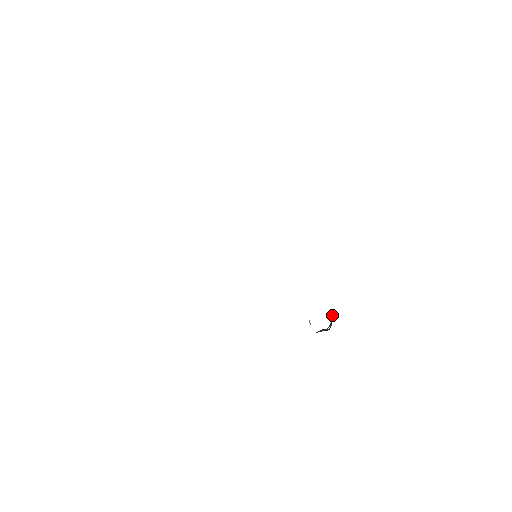
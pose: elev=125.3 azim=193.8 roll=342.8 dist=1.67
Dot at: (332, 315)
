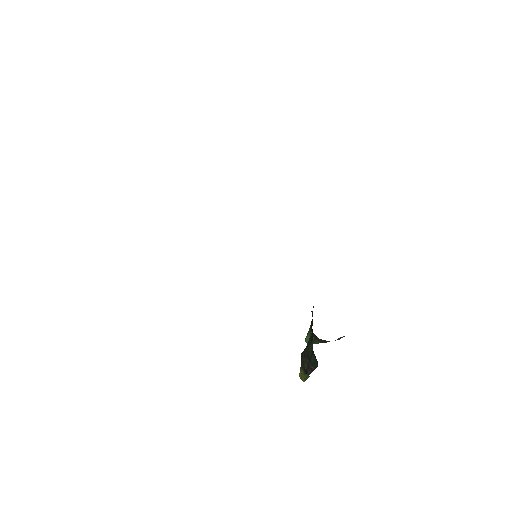
Dot at: occluded
